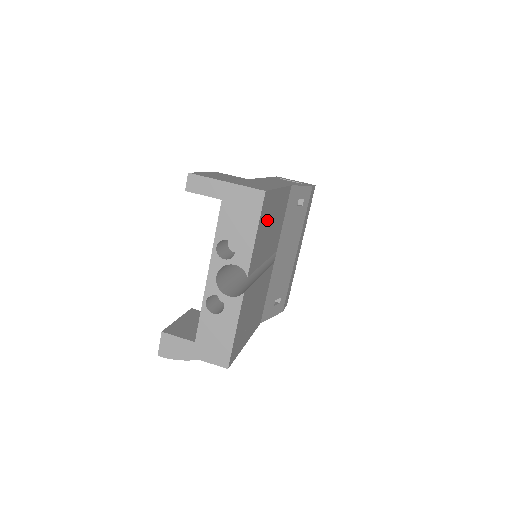
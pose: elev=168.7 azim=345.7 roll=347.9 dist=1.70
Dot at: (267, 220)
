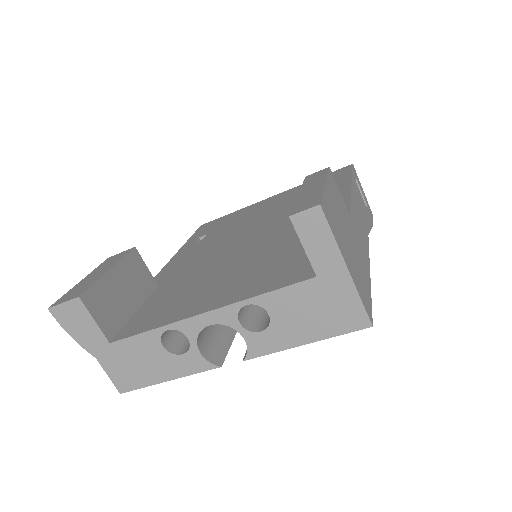
Dot at: occluded
